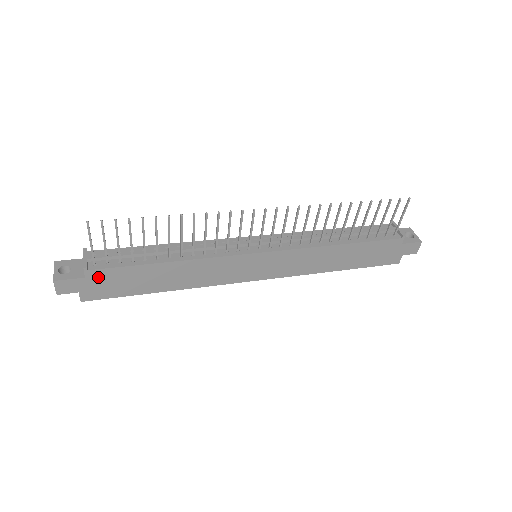
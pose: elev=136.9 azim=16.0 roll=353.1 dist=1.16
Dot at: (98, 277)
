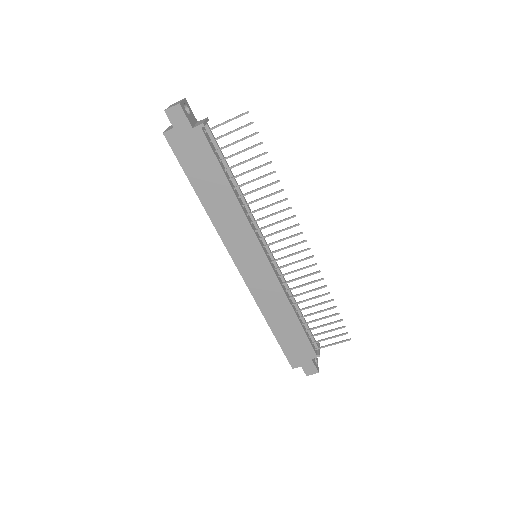
Dot at: (197, 138)
